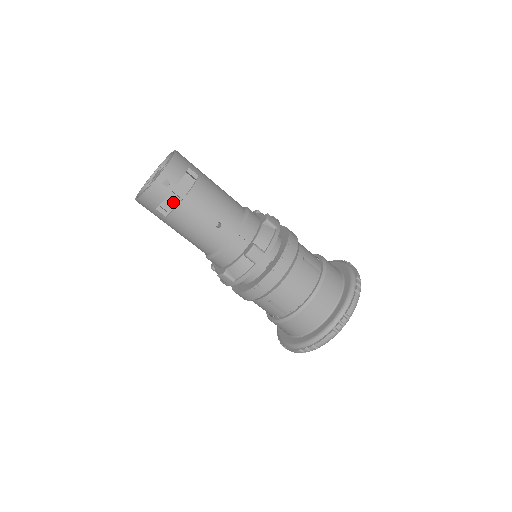
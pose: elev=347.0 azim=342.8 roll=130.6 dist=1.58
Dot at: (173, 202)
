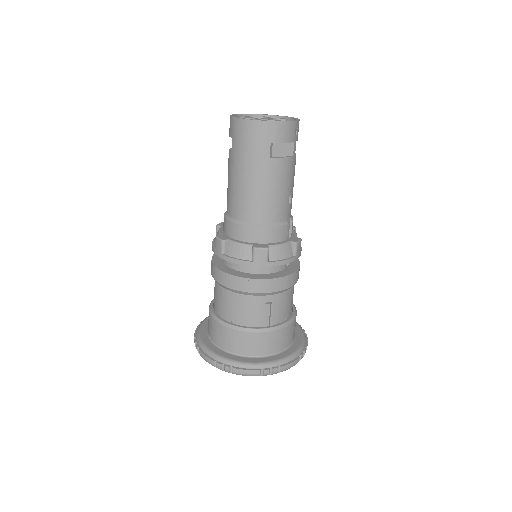
Dot at: occluded
